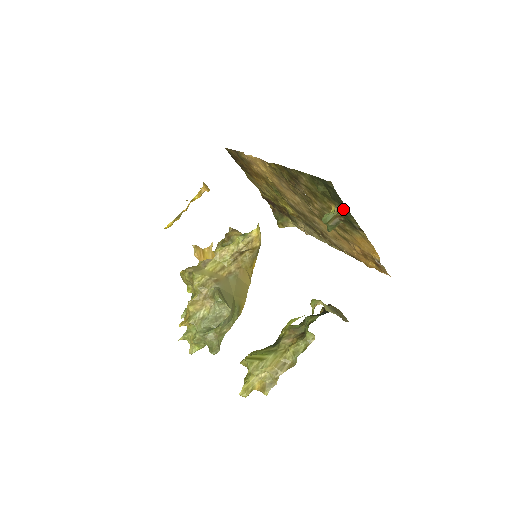
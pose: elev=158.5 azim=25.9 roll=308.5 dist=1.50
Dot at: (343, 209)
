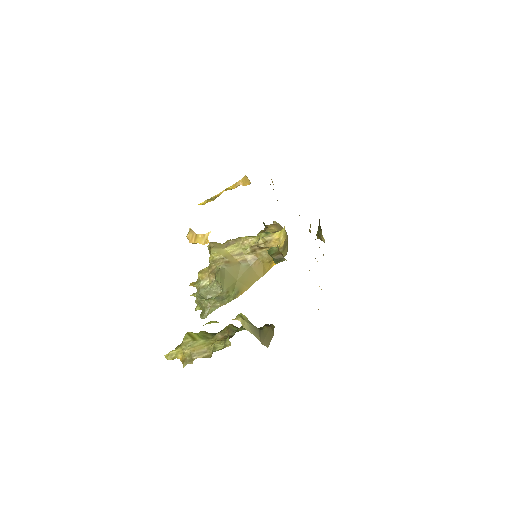
Dot at: occluded
